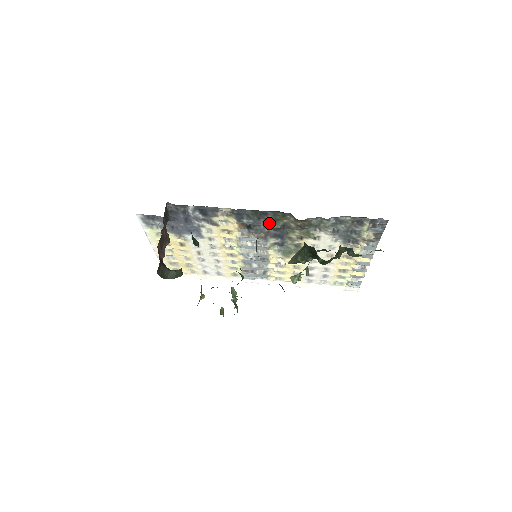
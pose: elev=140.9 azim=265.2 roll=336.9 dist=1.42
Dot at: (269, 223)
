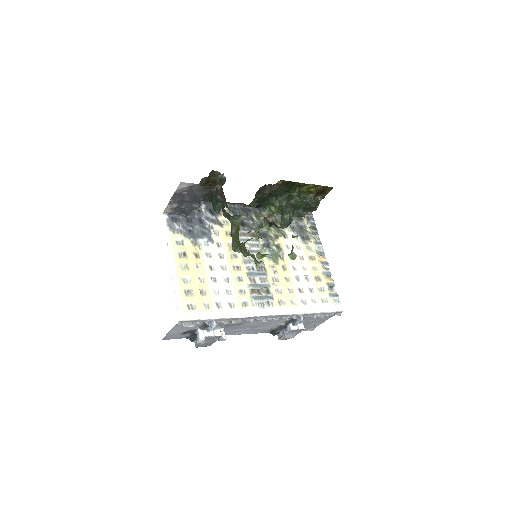
Dot at: (254, 221)
